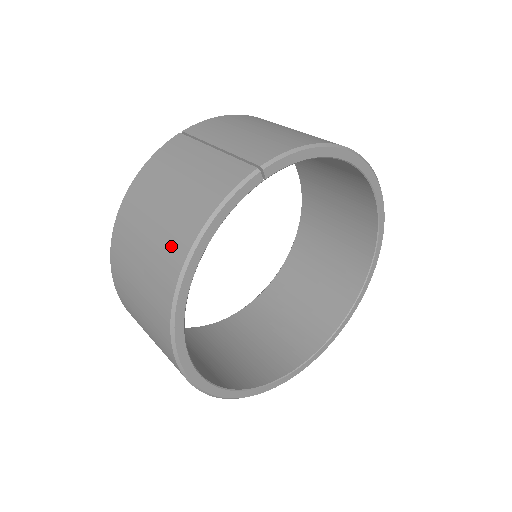
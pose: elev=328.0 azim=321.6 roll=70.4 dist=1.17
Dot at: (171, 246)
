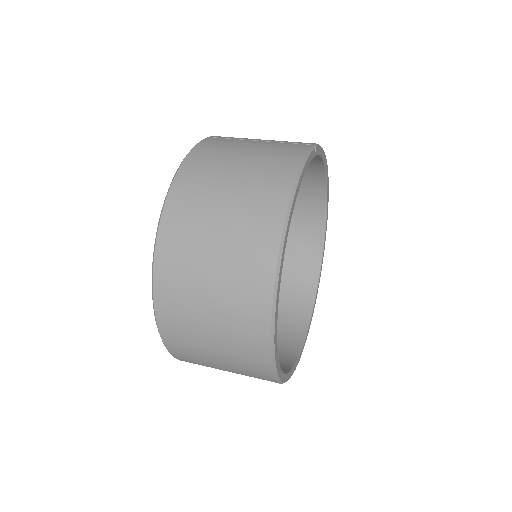
Dot at: (268, 189)
